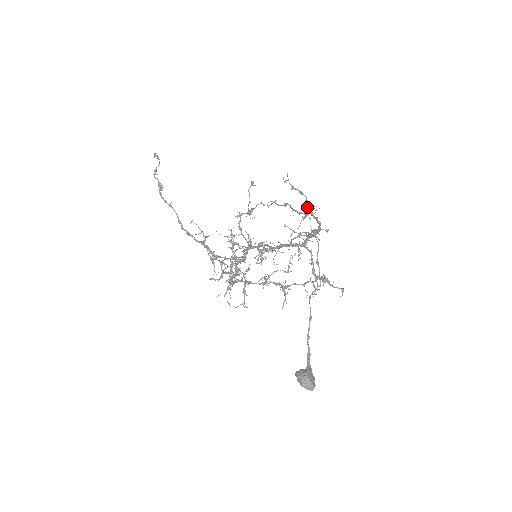
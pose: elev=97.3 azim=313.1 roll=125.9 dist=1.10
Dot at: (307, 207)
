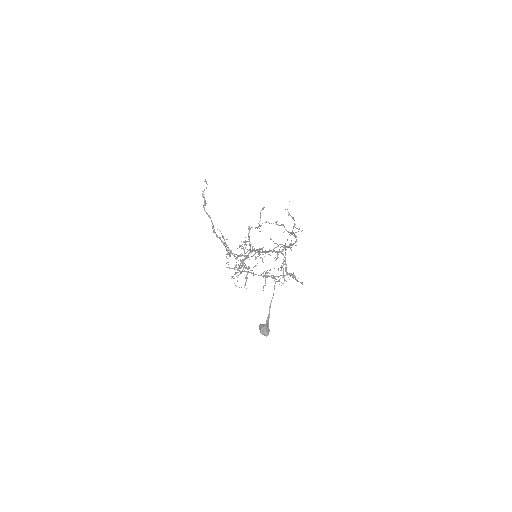
Dot at: occluded
